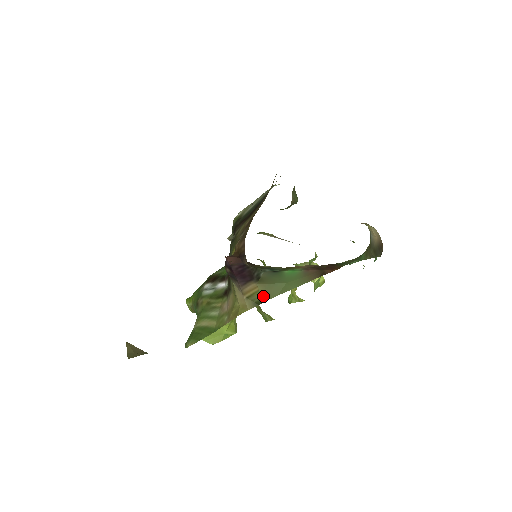
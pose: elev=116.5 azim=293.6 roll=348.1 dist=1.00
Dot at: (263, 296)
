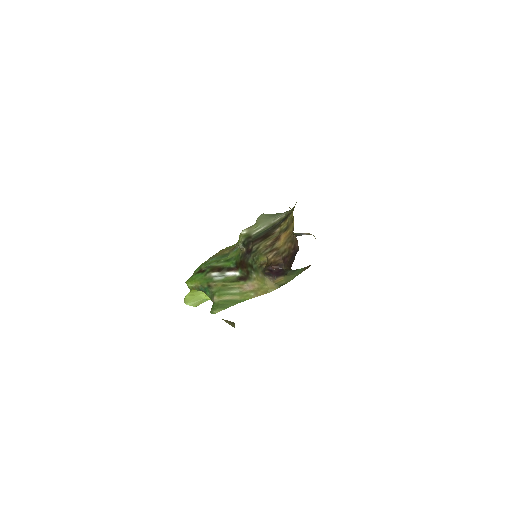
Dot at: (285, 282)
